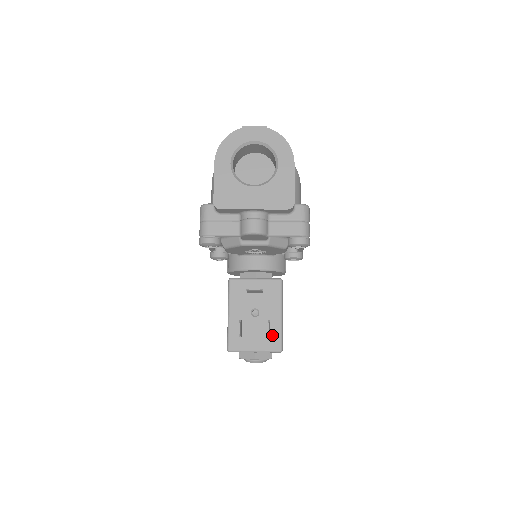
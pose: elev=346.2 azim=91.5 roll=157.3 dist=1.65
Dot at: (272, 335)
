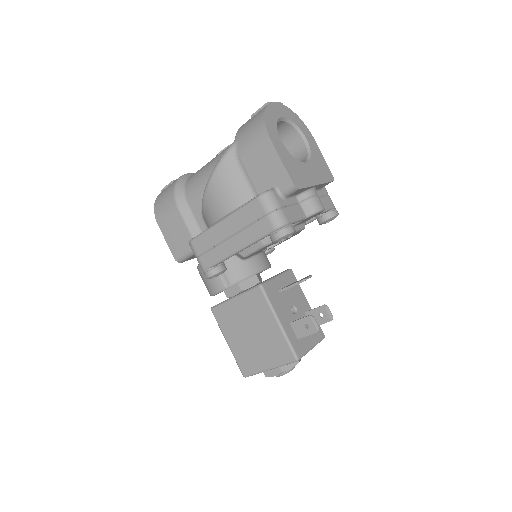
Dot at: occluded
